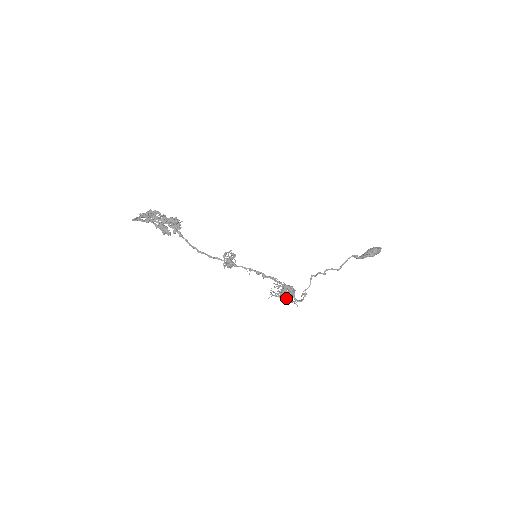
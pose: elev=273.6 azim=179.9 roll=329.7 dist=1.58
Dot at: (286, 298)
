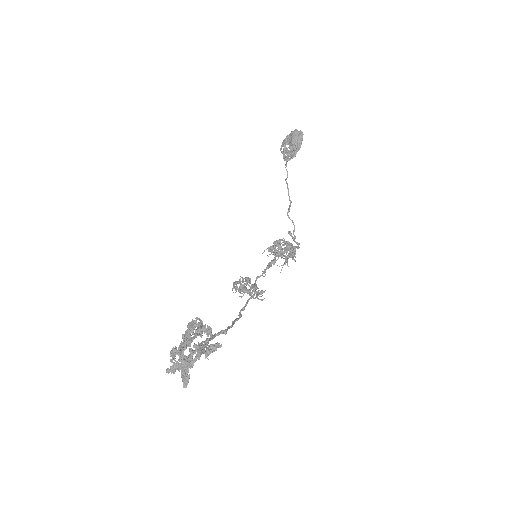
Dot at: (291, 255)
